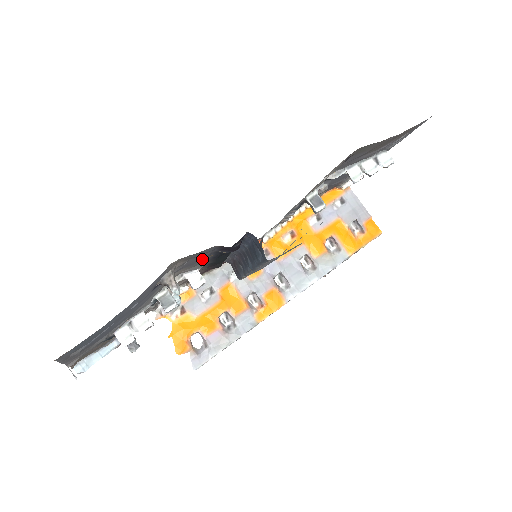
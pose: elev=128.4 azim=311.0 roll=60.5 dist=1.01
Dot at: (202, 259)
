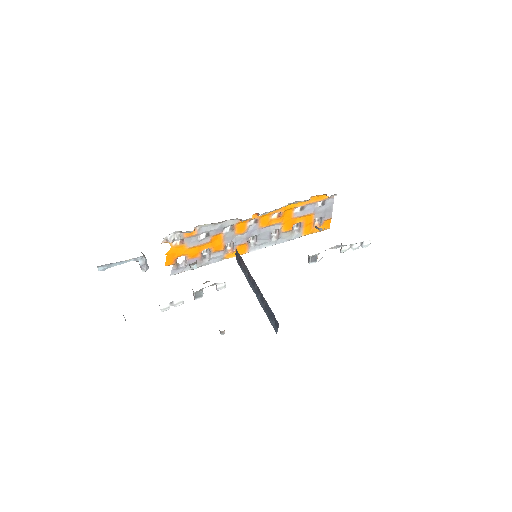
Dot at: occluded
